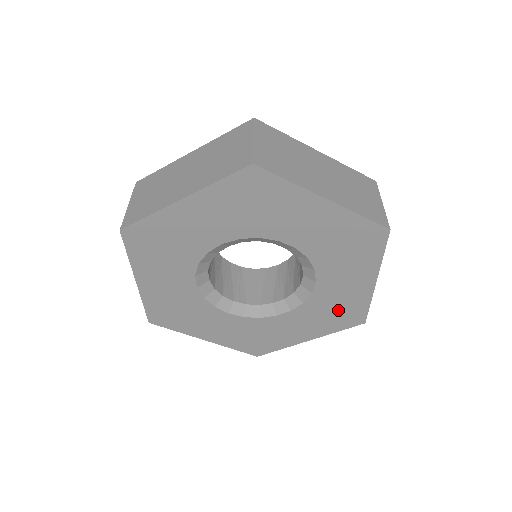
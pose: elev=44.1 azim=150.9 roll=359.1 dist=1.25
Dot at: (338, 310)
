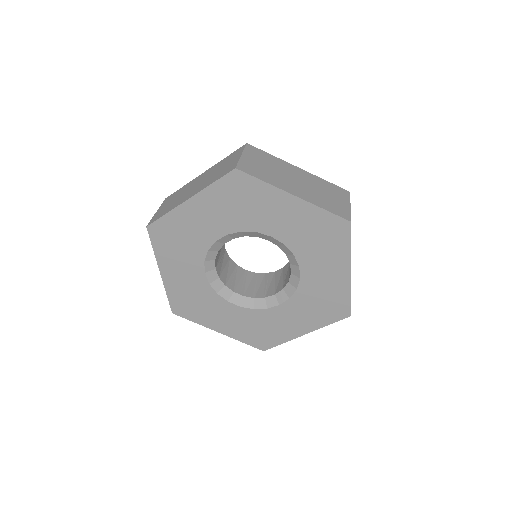
Dot at: (263, 331)
